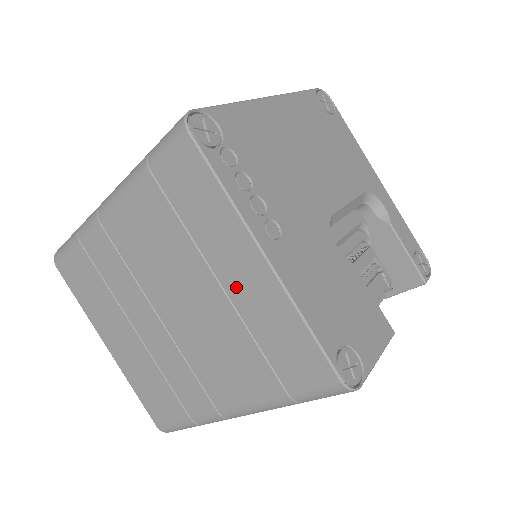
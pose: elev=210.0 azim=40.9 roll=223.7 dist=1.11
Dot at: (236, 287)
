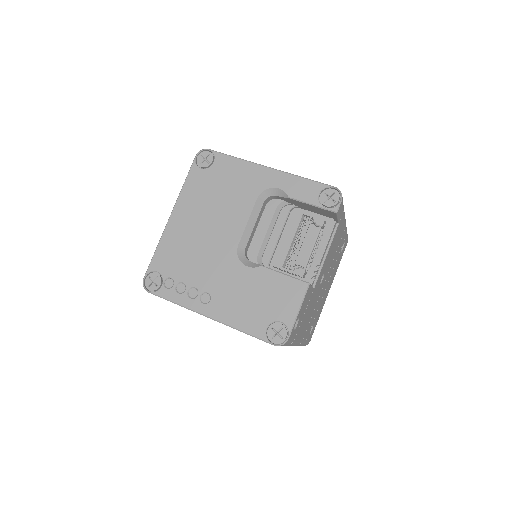
Dot at: occluded
